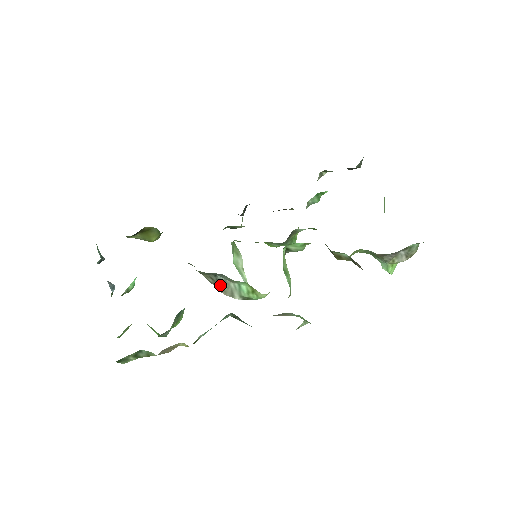
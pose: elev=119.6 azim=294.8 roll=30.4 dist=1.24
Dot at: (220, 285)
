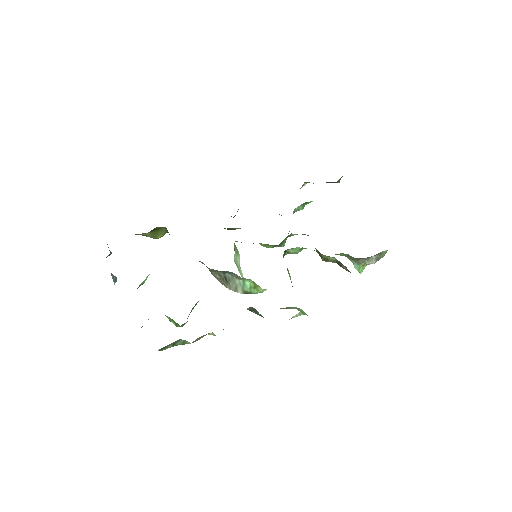
Dot at: (227, 281)
